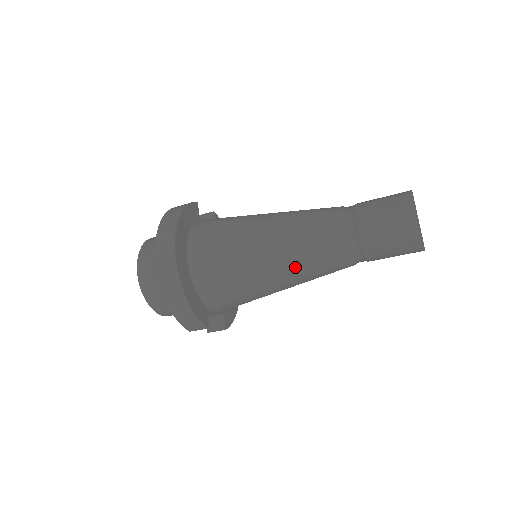
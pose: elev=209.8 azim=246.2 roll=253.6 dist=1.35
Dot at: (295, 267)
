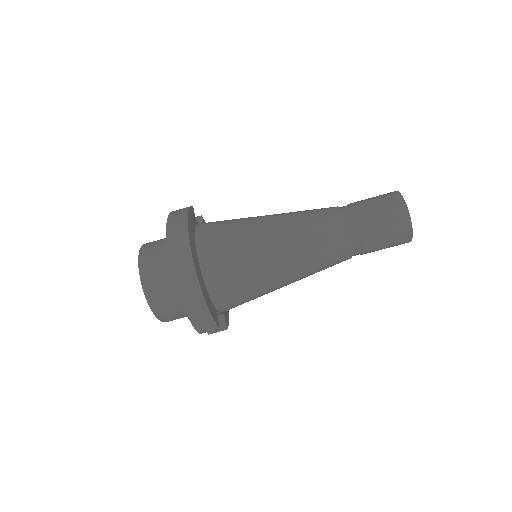
Dot at: (303, 263)
